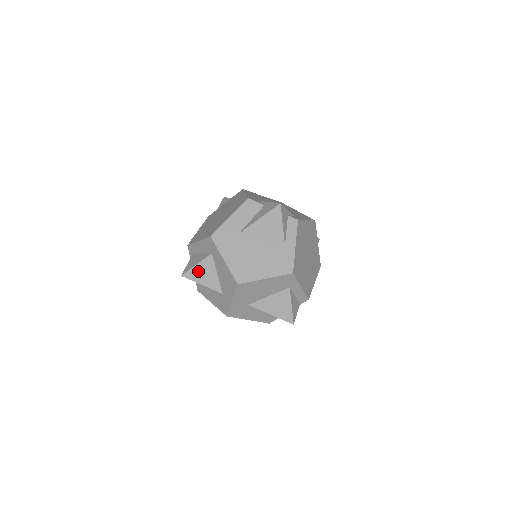
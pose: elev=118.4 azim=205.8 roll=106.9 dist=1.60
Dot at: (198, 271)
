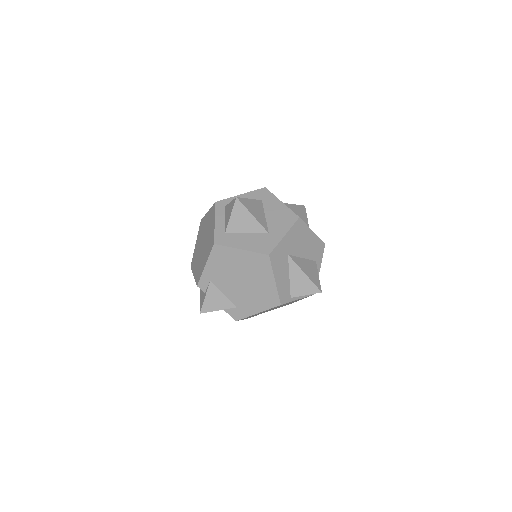
Dot at: (250, 204)
